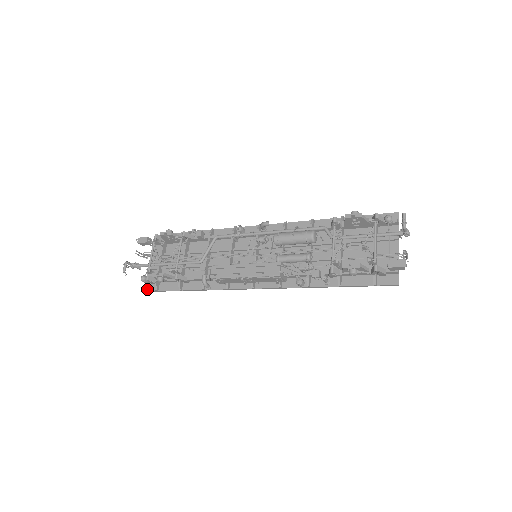
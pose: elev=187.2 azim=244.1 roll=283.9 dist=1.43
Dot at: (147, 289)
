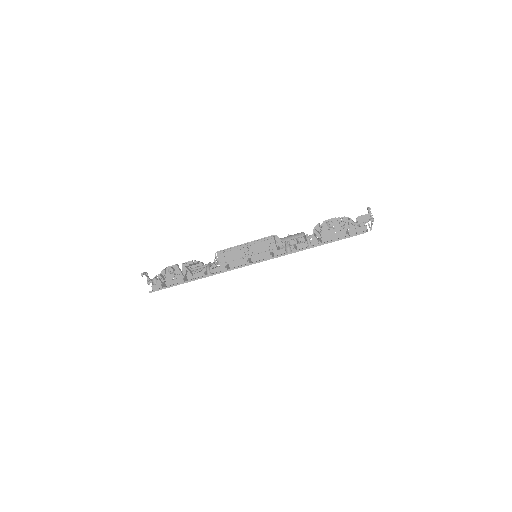
Dot at: (152, 290)
